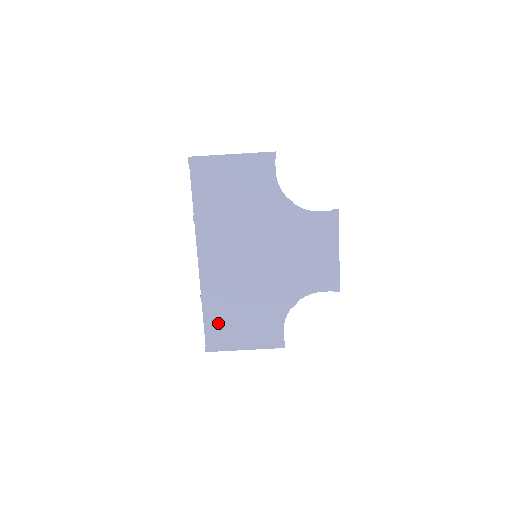
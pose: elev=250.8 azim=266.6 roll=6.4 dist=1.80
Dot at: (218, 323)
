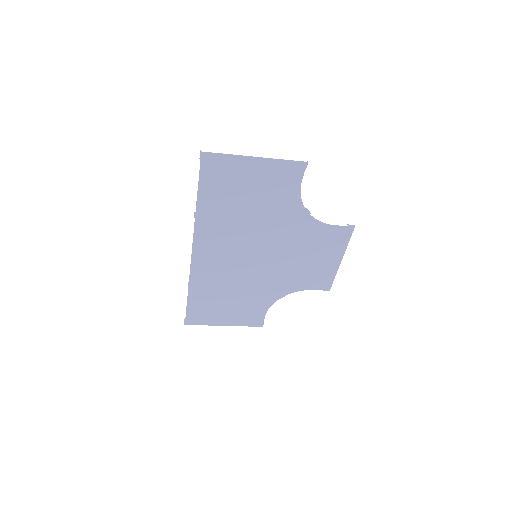
Dot at: (202, 305)
